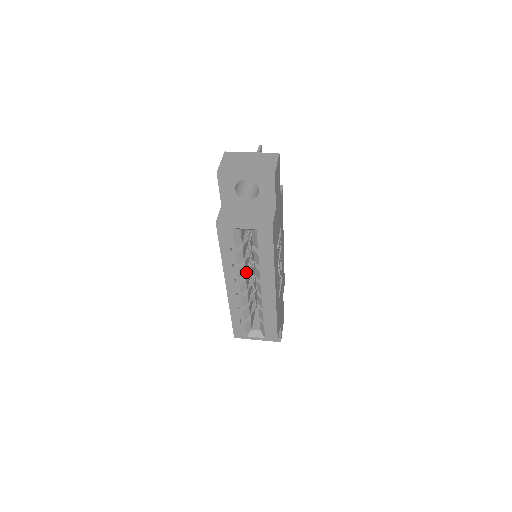
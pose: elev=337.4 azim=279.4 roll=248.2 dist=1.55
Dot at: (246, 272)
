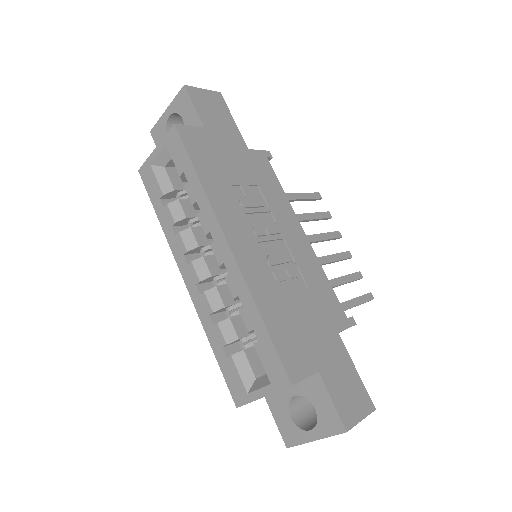
Dot at: (210, 251)
